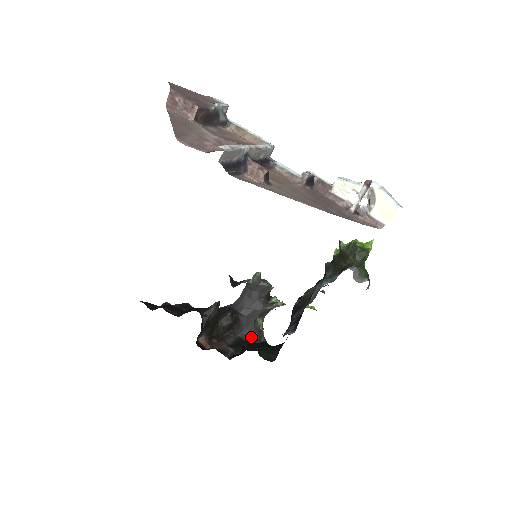
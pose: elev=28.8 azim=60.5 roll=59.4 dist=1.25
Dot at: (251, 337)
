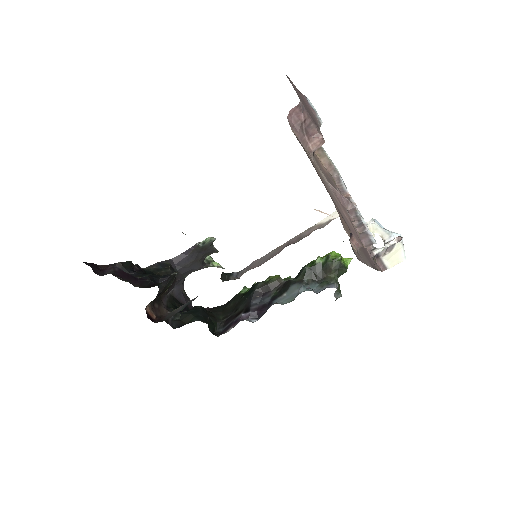
Dot at: (179, 292)
